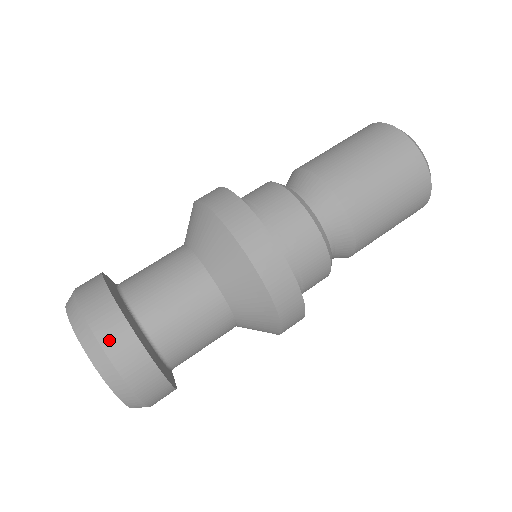
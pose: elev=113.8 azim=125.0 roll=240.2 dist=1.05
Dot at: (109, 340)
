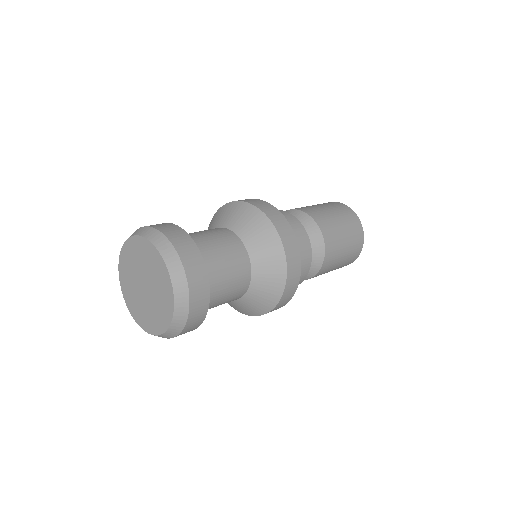
Dot at: (151, 225)
